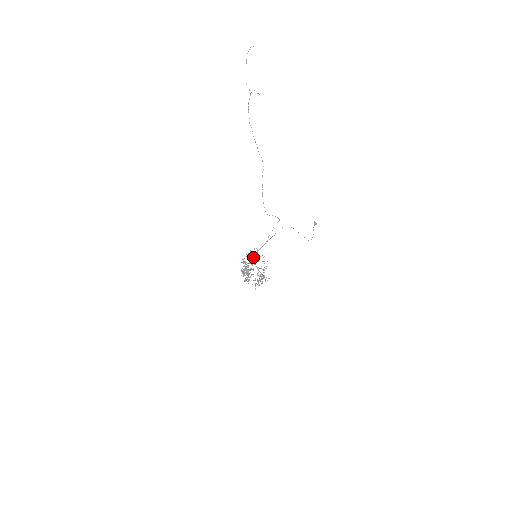
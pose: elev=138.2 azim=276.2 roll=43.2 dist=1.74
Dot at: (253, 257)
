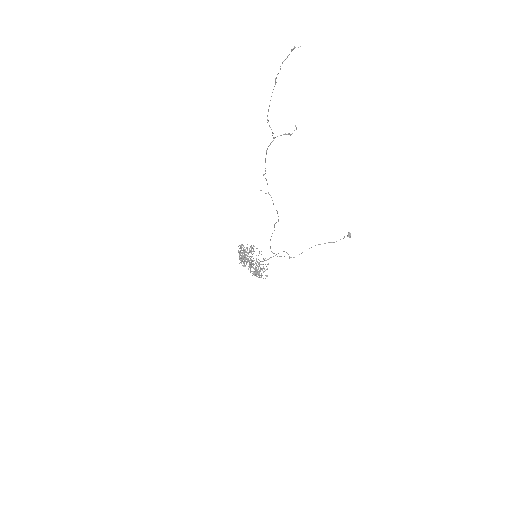
Dot at: (253, 251)
